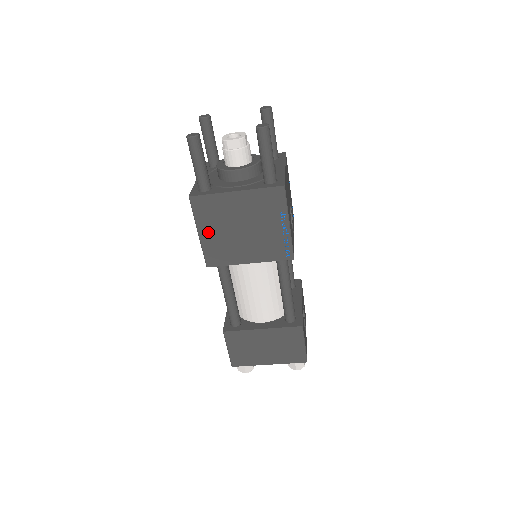
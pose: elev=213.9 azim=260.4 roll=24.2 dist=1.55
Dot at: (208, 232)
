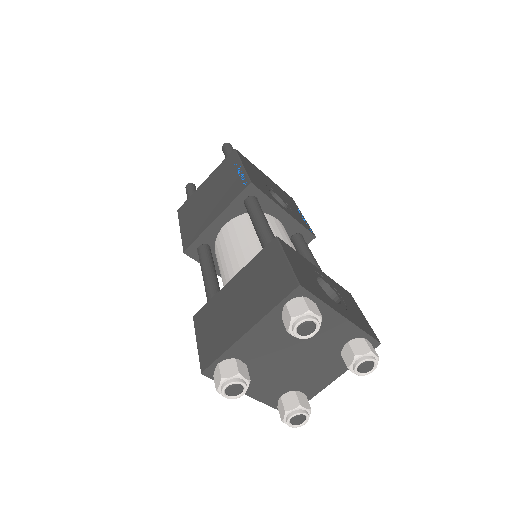
Dot at: (187, 223)
